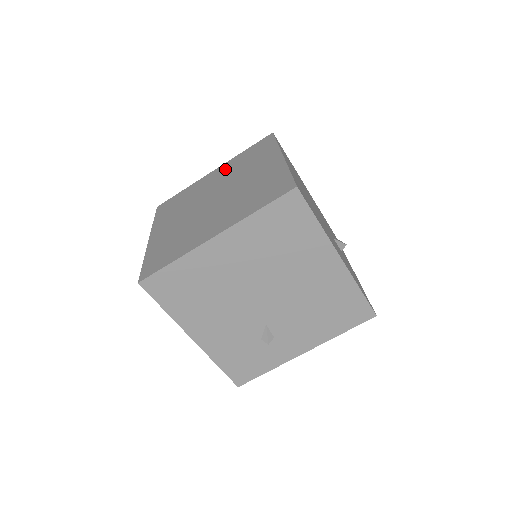
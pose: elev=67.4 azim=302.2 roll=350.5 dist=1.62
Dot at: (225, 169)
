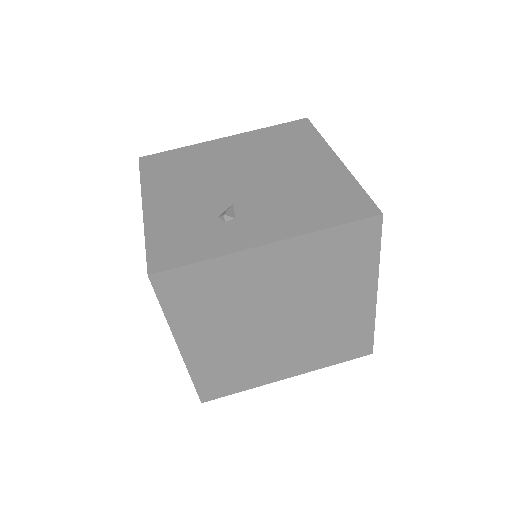
Dot at: occluded
